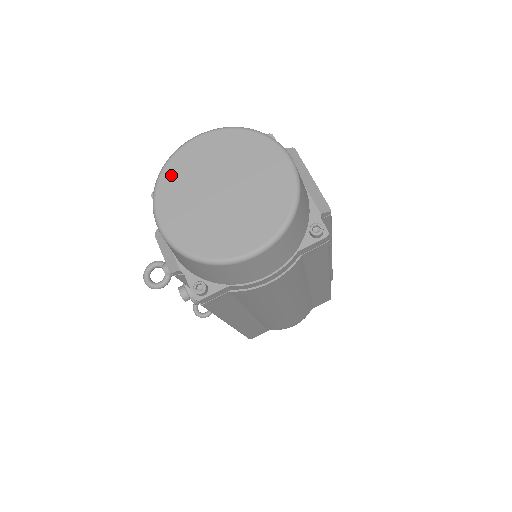
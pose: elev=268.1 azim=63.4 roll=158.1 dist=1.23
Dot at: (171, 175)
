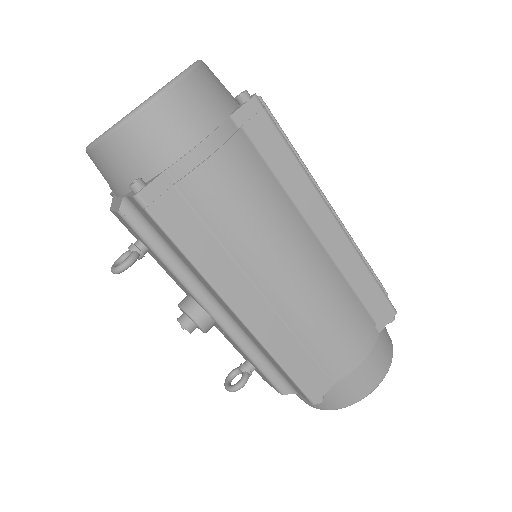
Dot at: occluded
